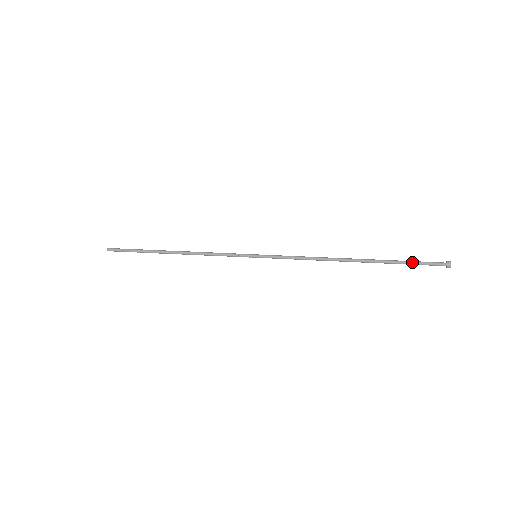
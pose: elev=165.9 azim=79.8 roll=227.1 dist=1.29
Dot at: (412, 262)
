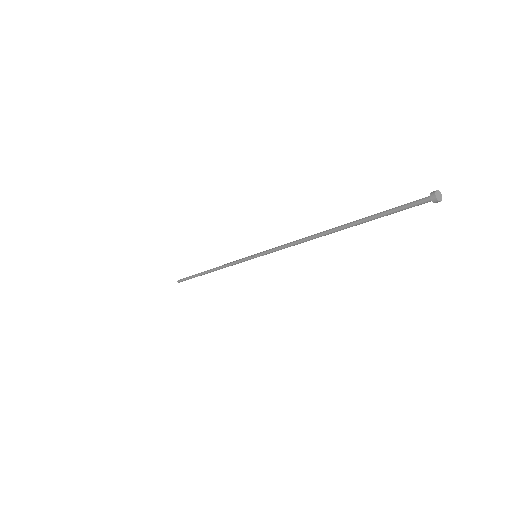
Dot at: (390, 209)
